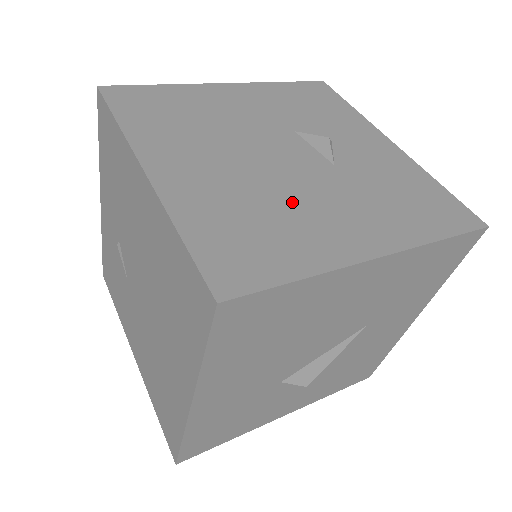
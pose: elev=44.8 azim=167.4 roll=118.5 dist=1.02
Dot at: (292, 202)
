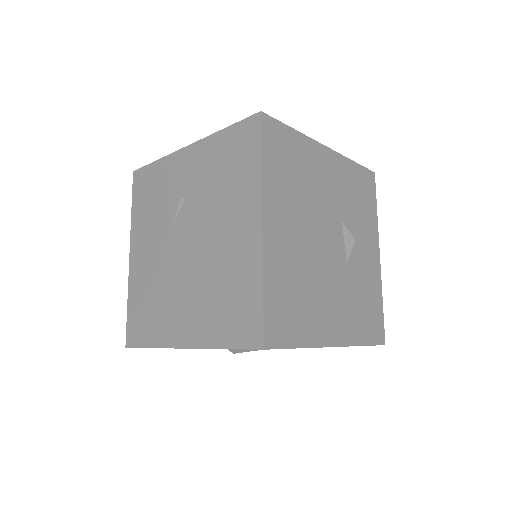
Dot at: (318, 287)
